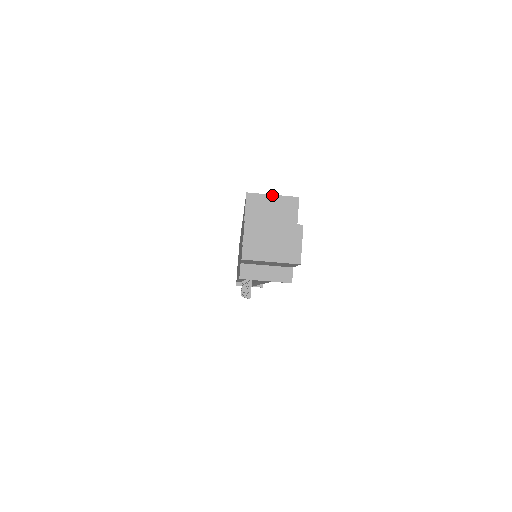
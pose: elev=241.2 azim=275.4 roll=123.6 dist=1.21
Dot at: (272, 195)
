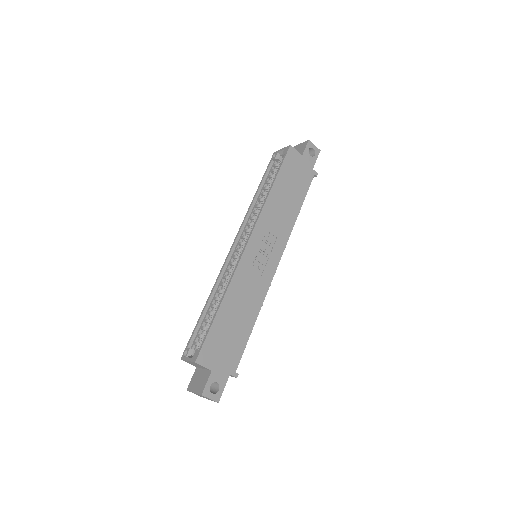
Dot at: (187, 361)
